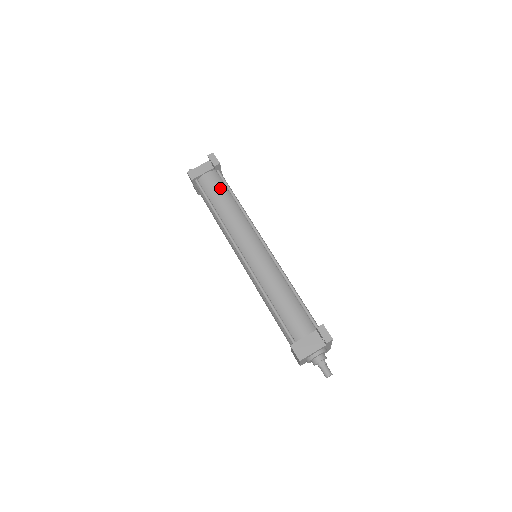
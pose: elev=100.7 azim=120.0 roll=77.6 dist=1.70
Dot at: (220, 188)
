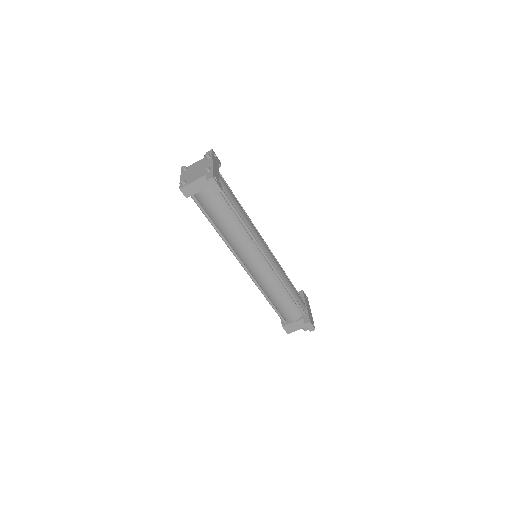
Dot at: (221, 207)
